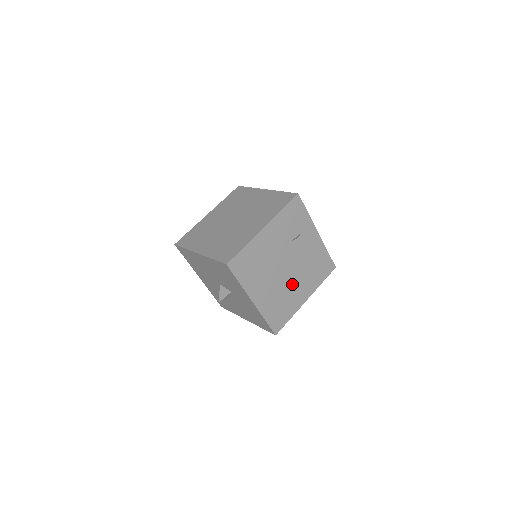
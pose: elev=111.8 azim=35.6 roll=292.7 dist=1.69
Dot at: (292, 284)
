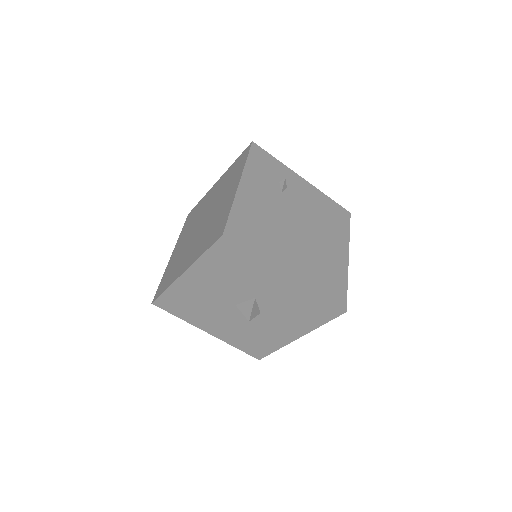
Dot at: (318, 242)
